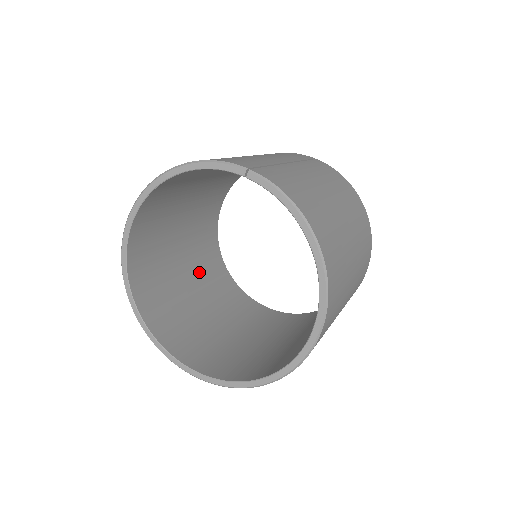
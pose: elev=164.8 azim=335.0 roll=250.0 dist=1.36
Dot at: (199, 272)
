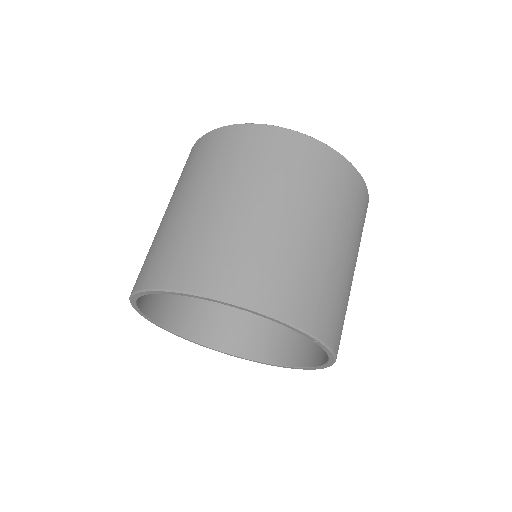
Dot at: occluded
